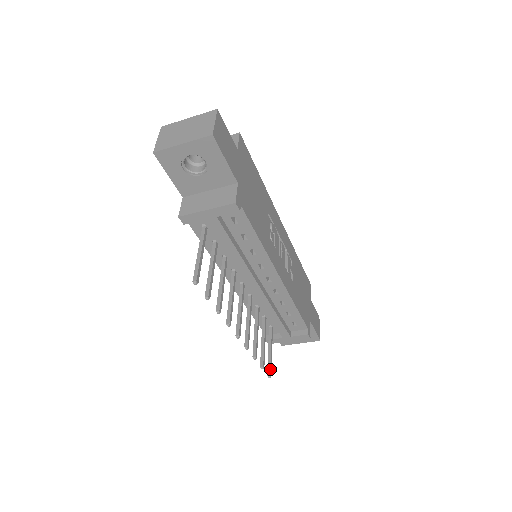
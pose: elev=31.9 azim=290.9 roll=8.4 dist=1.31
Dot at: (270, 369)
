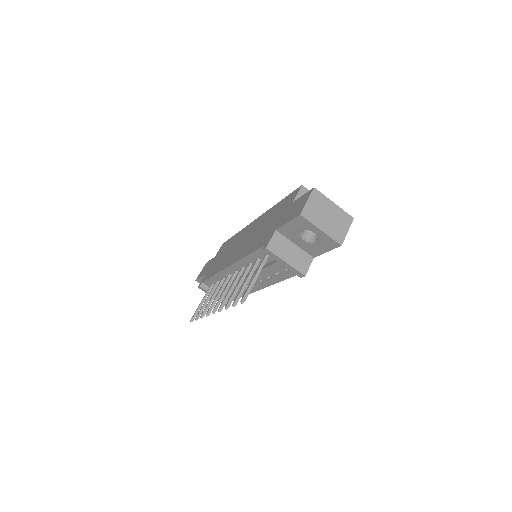
Dot at: occluded
